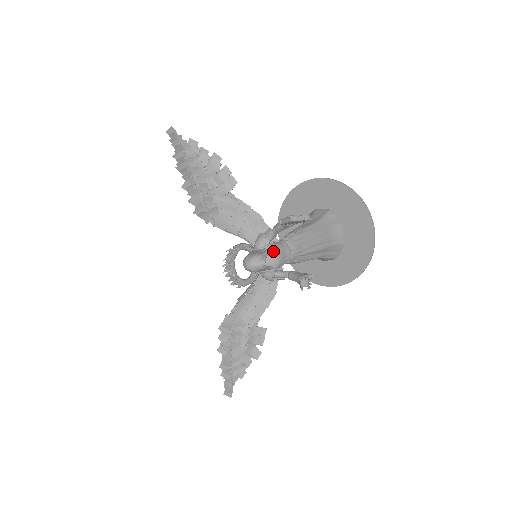
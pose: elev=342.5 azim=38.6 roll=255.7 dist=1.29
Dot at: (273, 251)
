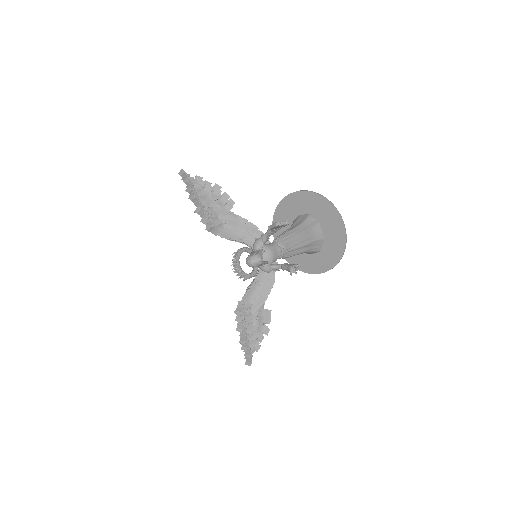
Dot at: (267, 250)
